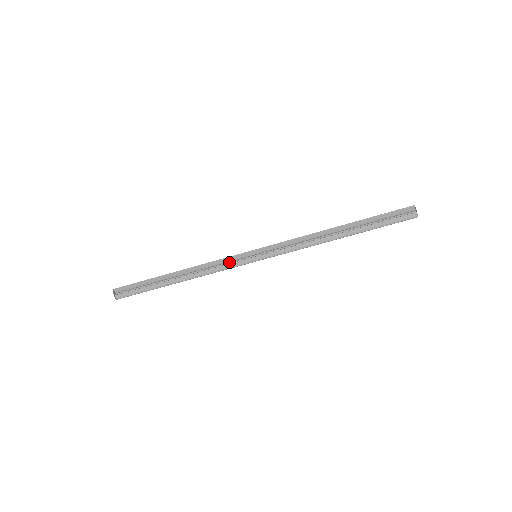
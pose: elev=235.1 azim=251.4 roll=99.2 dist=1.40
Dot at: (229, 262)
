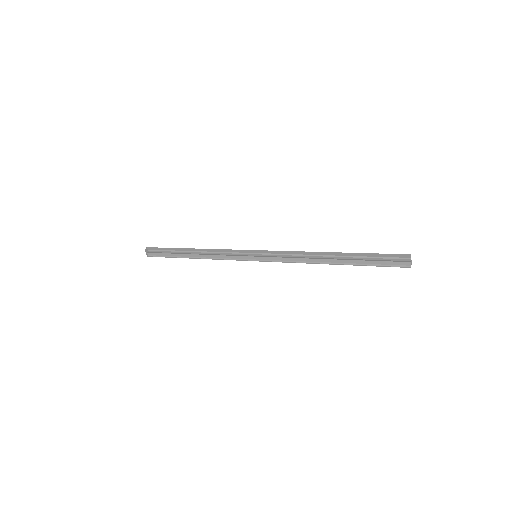
Dot at: (234, 253)
